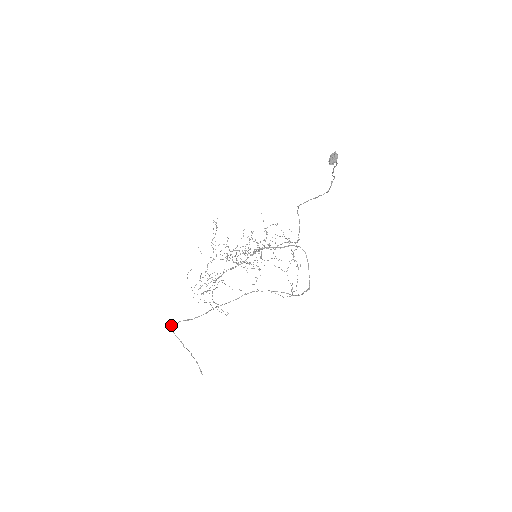
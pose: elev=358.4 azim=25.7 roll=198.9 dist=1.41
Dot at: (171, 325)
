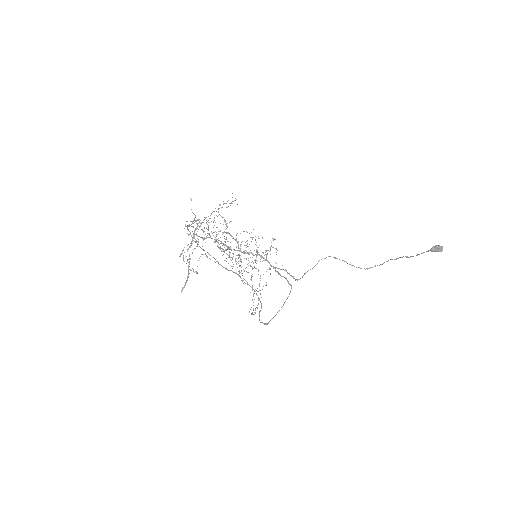
Dot at: (200, 220)
